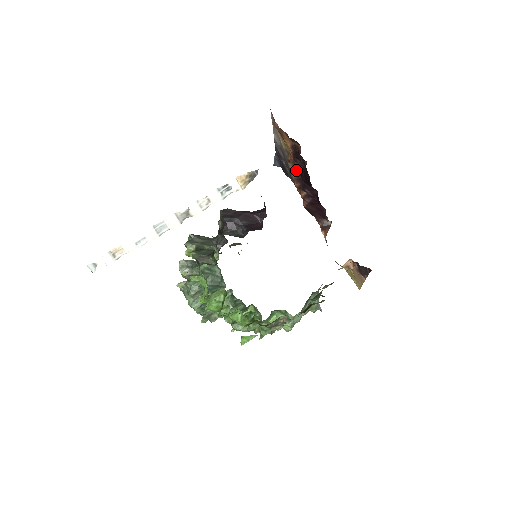
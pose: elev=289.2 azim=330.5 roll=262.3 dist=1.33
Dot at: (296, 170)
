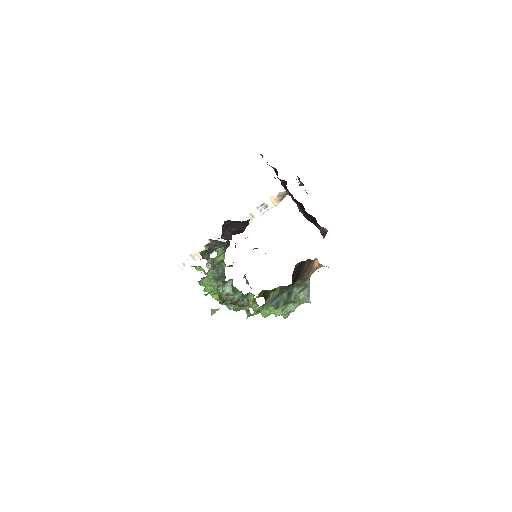
Dot at: (285, 188)
